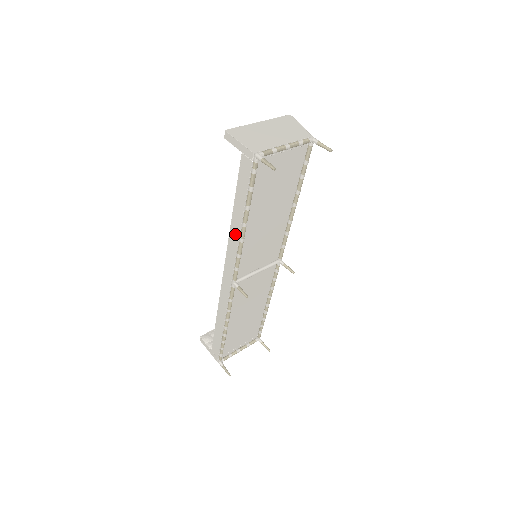
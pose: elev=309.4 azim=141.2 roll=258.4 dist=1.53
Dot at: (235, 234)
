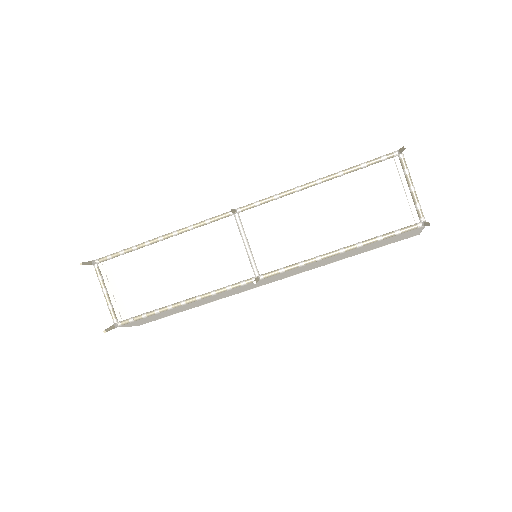
Dot at: occluded
